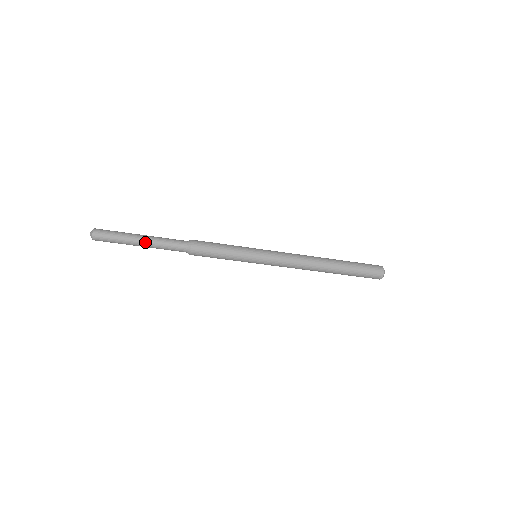
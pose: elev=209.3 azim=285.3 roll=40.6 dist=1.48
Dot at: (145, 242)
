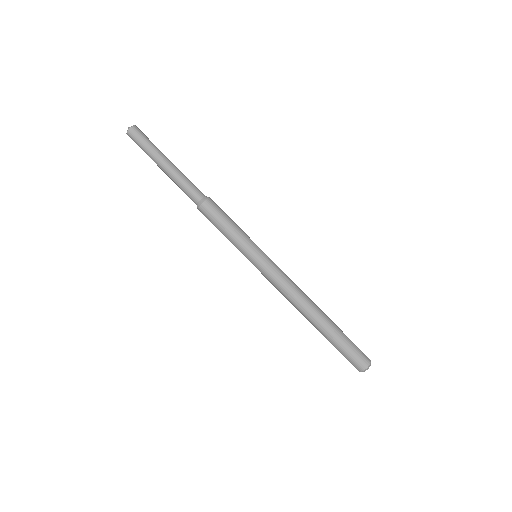
Dot at: (168, 167)
